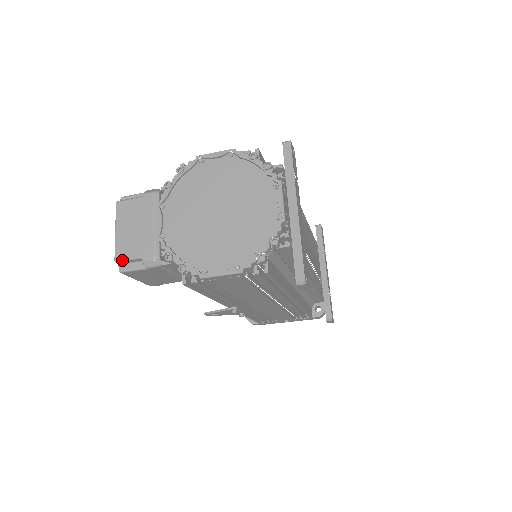
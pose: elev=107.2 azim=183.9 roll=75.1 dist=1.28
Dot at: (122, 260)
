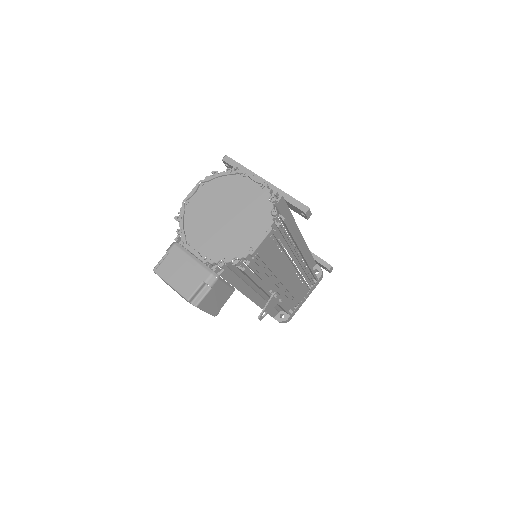
Dot at: (192, 295)
